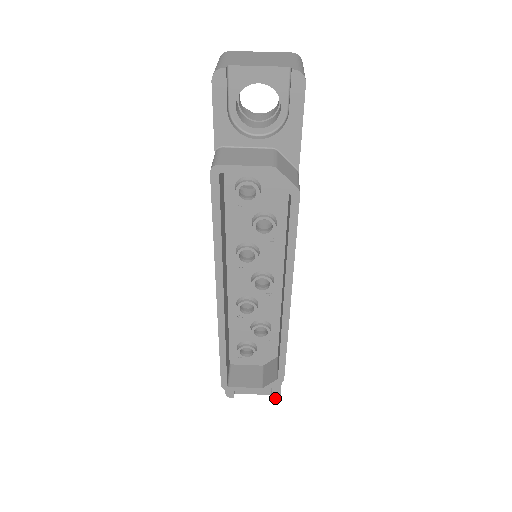
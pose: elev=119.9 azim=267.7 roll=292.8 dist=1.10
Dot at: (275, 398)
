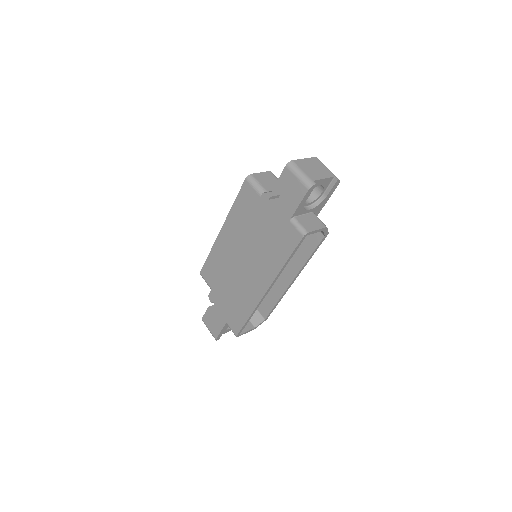
Dot at: occluded
